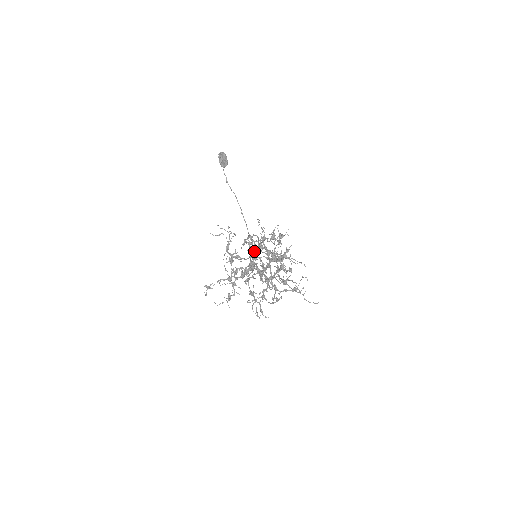
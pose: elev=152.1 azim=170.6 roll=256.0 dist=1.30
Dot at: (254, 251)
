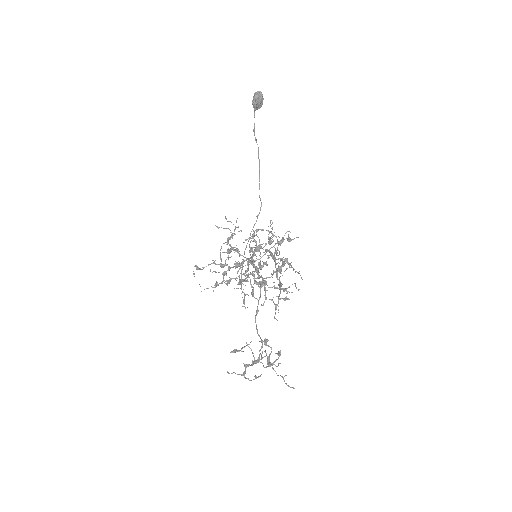
Dot at: (256, 250)
